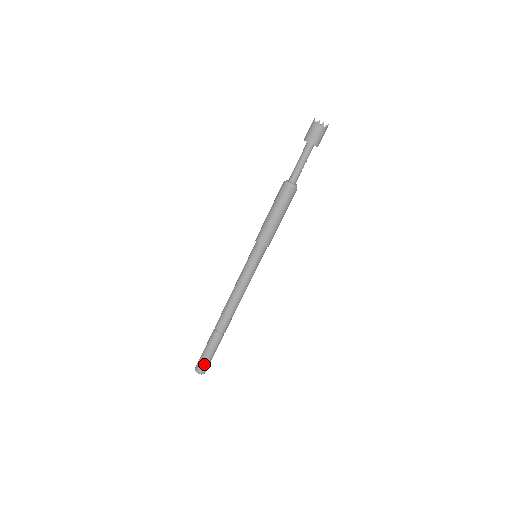
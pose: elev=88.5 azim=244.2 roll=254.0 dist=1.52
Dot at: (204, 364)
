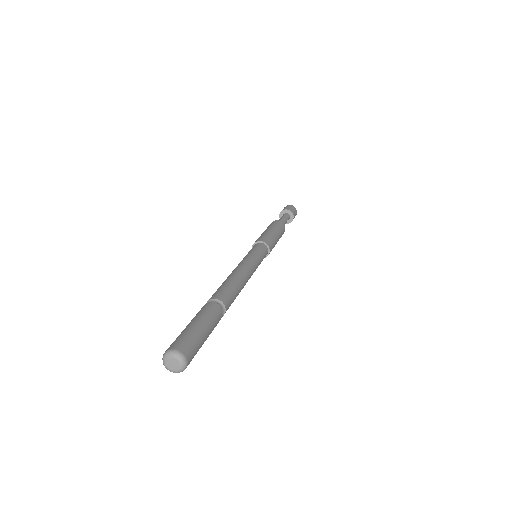
Dot at: (187, 337)
